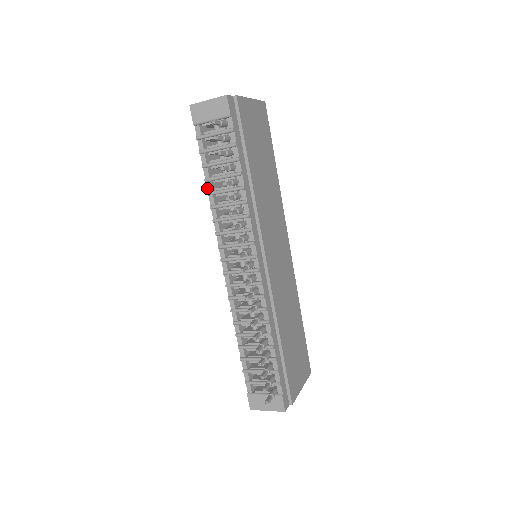
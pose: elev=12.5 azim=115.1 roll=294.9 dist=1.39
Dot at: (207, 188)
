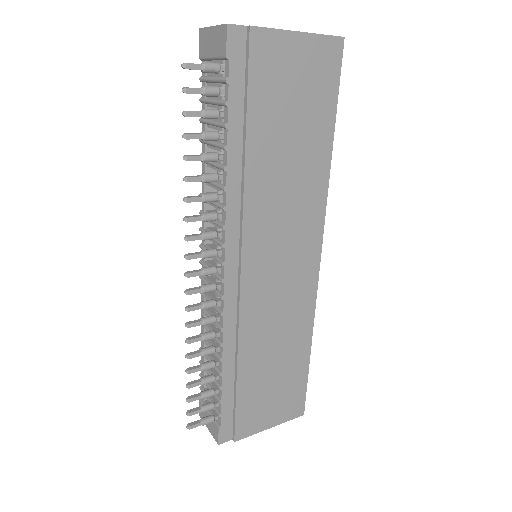
Dot at: (202, 151)
